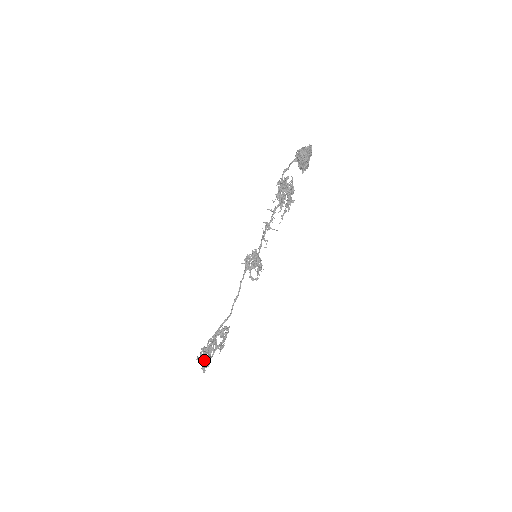
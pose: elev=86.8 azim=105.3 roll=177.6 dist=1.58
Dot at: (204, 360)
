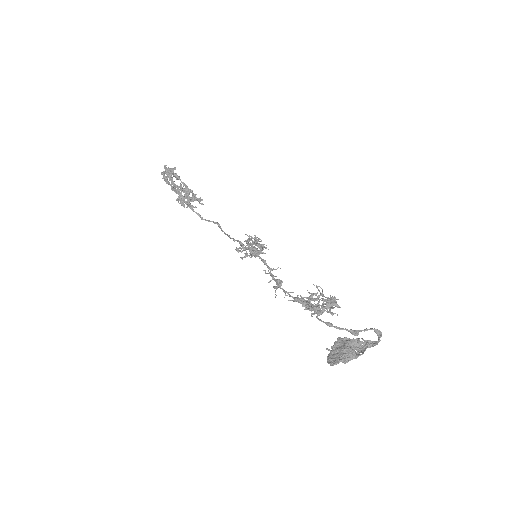
Dot at: (168, 174)
